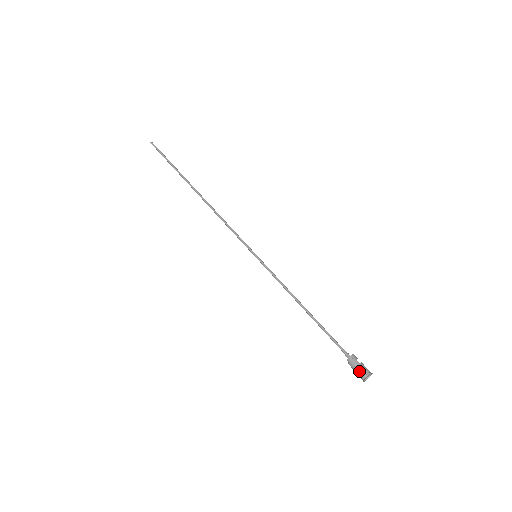
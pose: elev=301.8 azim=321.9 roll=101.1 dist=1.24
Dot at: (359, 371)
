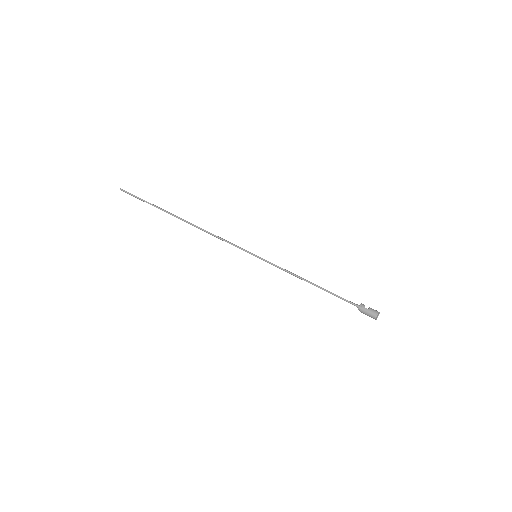
Dot at: (370, 315)
